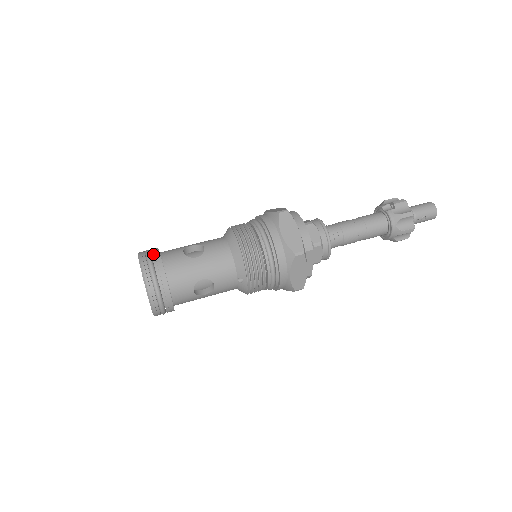
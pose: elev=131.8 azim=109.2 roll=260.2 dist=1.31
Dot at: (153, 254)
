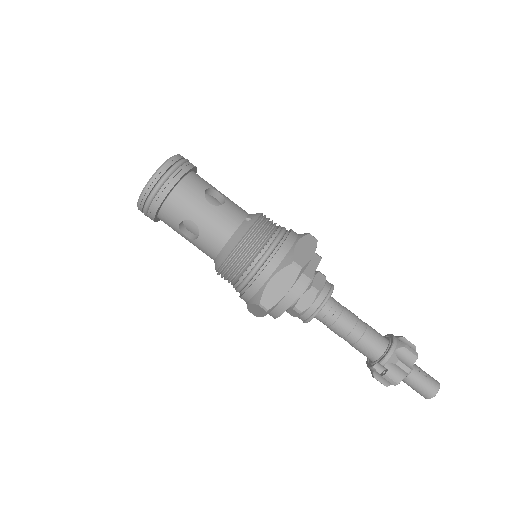
Dot at: (152, 205)
